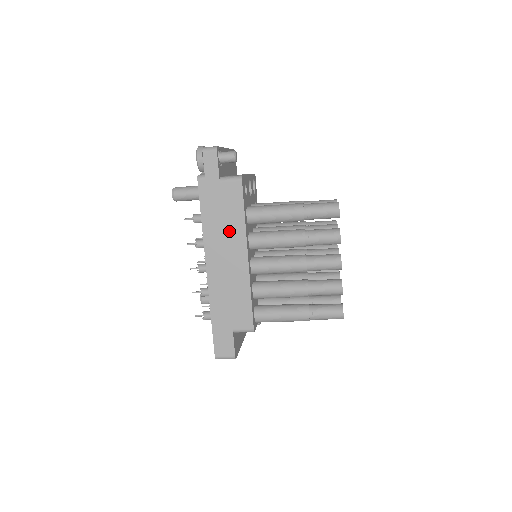
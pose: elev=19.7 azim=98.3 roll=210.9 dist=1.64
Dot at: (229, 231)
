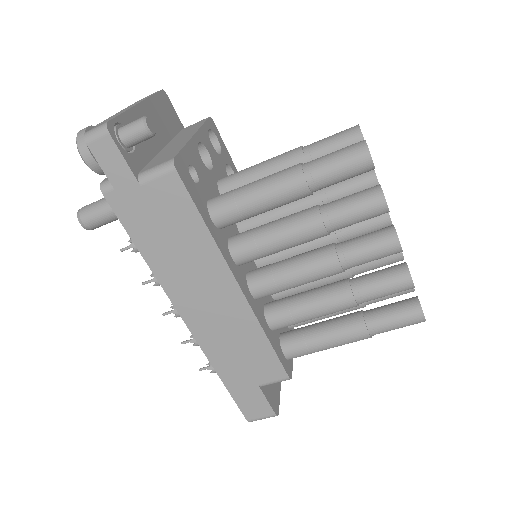
Dot at: (192, 257)
